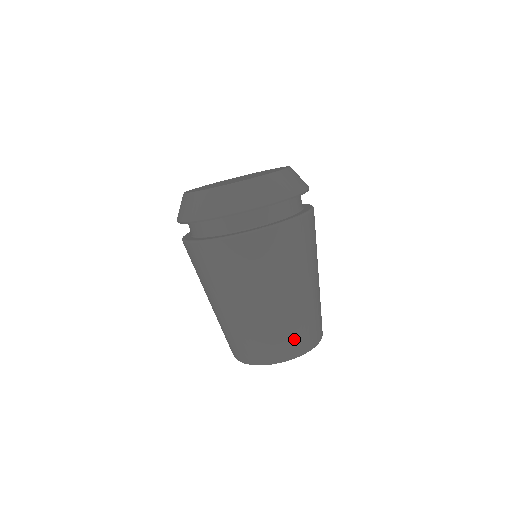
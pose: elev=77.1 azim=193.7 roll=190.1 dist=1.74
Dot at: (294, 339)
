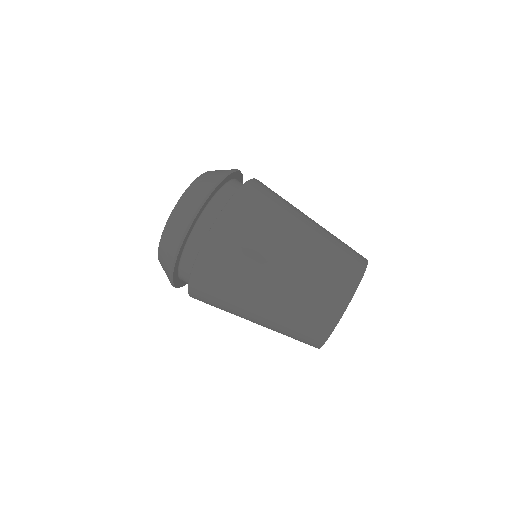
Dot at: (350, 248)
